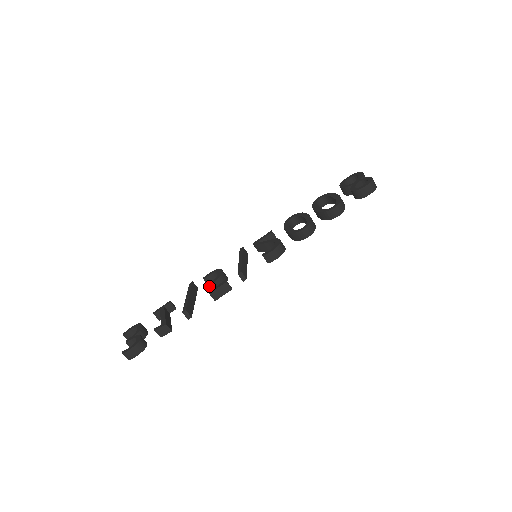
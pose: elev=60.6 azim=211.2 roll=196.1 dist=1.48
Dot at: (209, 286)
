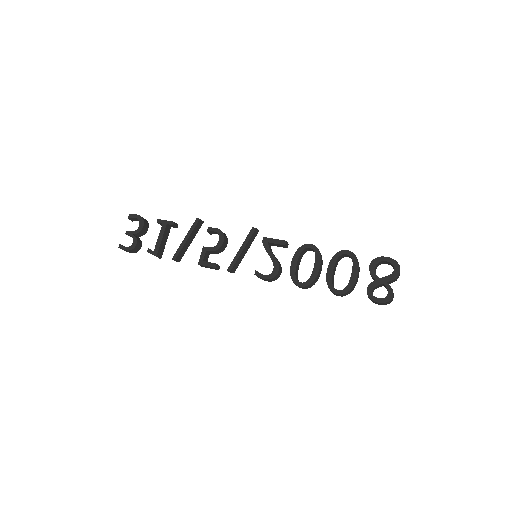
Dot at: (204, 252)
